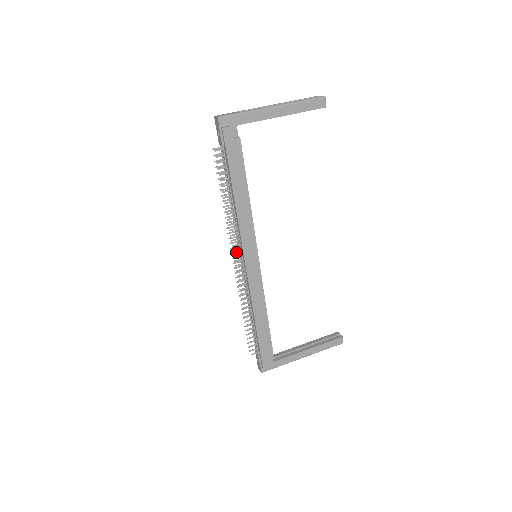
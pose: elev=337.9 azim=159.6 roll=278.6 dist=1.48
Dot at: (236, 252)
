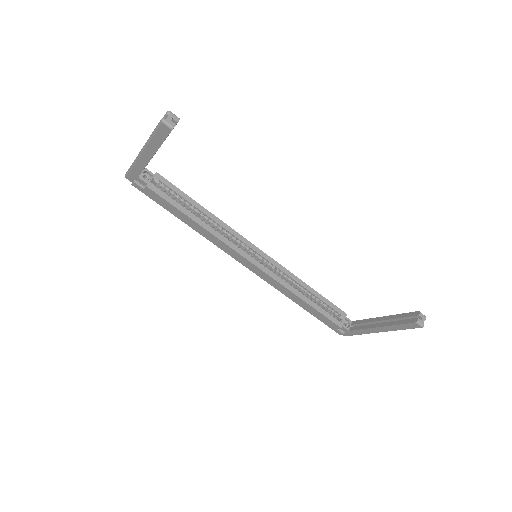
Dot at: occluded
